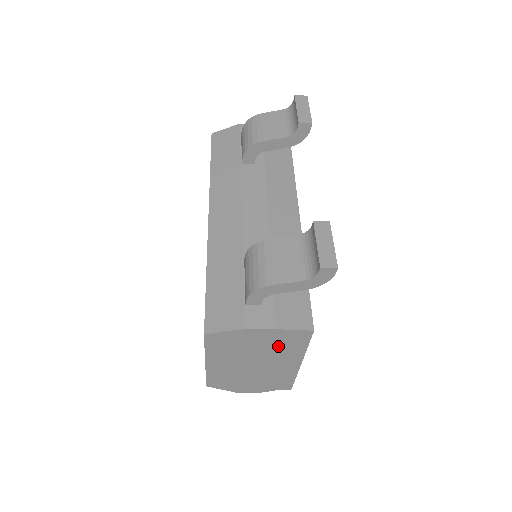
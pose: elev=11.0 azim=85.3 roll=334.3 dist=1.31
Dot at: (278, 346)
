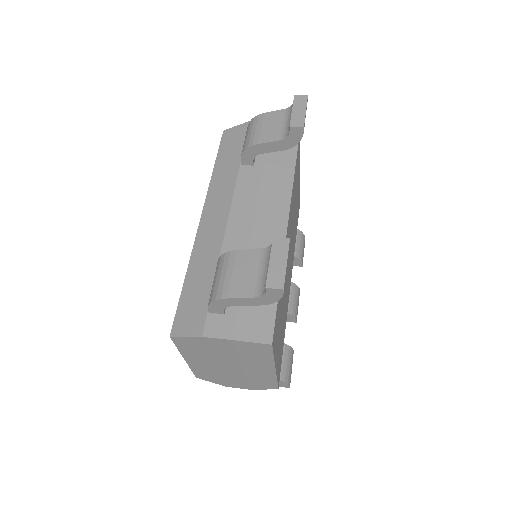
Dot at: (243, 354)
